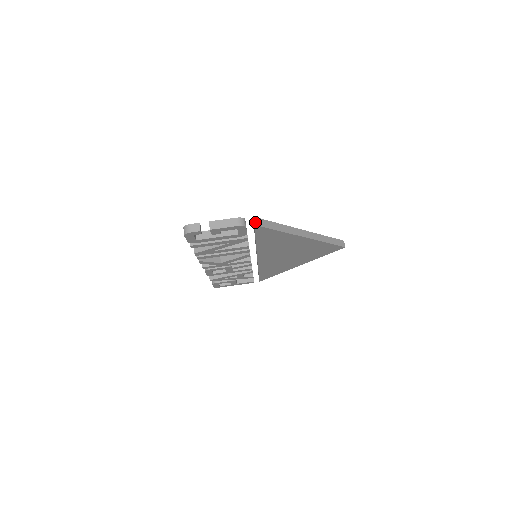
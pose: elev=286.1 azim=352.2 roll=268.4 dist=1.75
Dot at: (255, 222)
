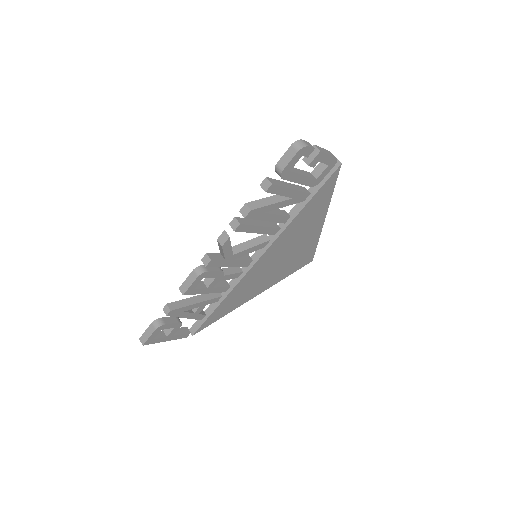
Dot at: (339, 163)
